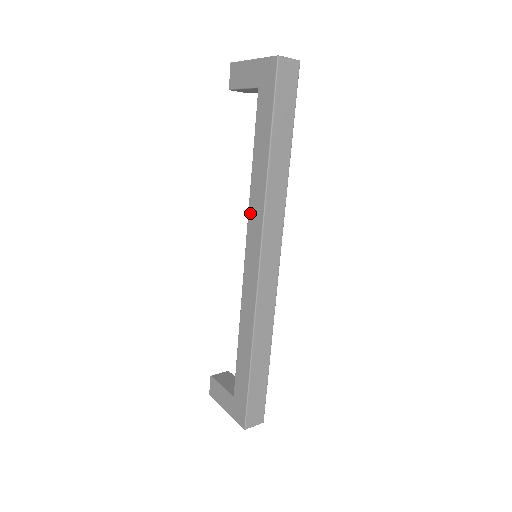
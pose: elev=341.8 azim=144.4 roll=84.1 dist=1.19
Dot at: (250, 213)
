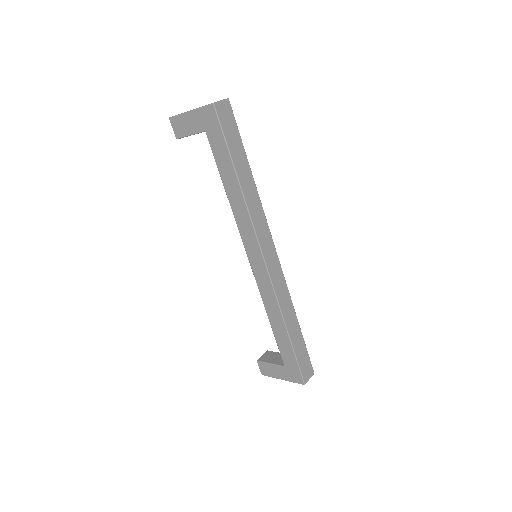
Dot at: (239, 227)
